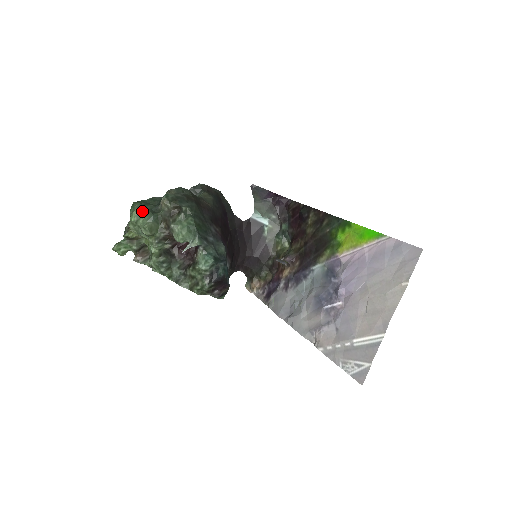
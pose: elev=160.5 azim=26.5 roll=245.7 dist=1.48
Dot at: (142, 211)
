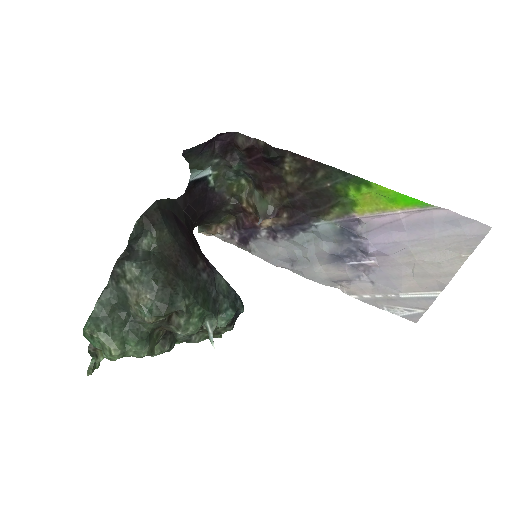
Dot at: (121, 342)
